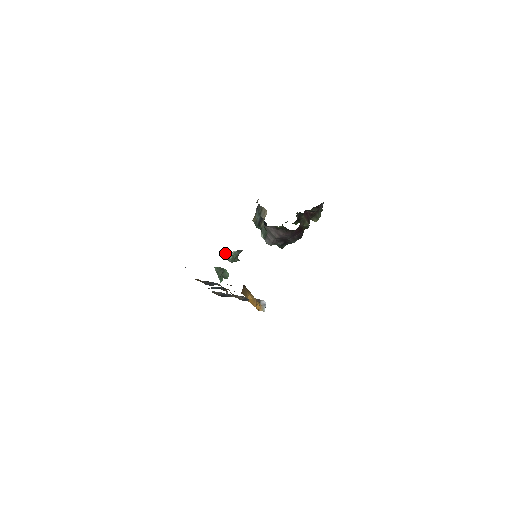
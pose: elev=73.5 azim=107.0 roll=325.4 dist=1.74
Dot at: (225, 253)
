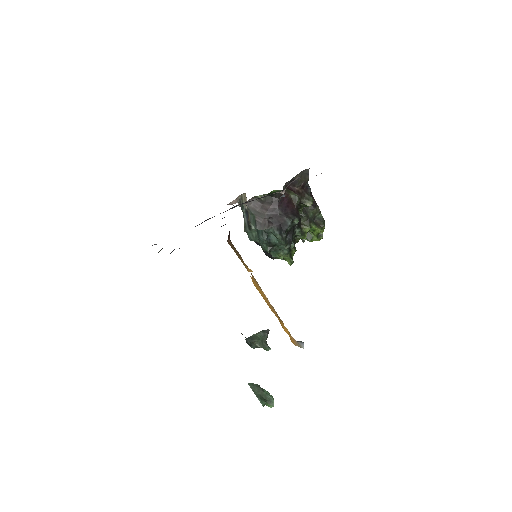
Dot at: (248, 338)
